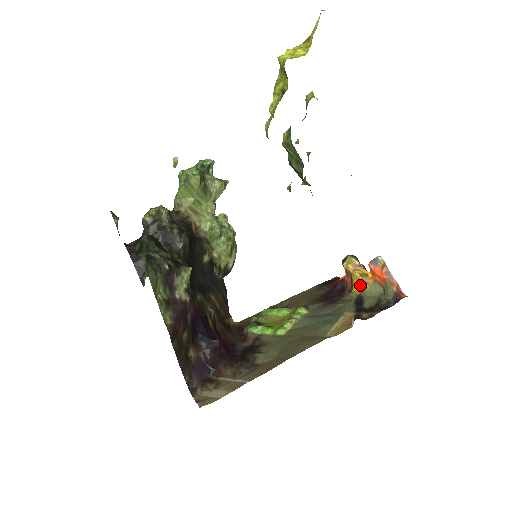
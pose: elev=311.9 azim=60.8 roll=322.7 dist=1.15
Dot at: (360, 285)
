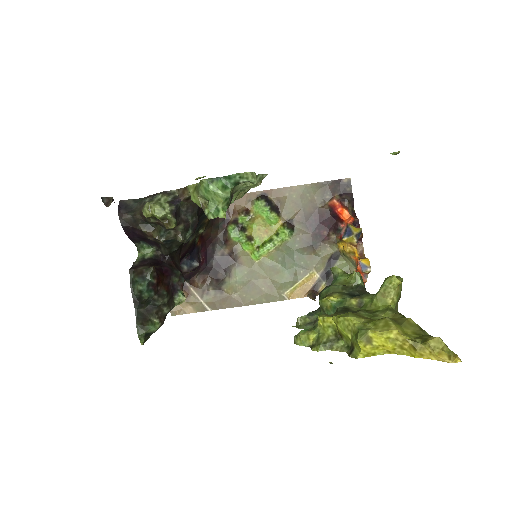
Dot at: (344, 253)
